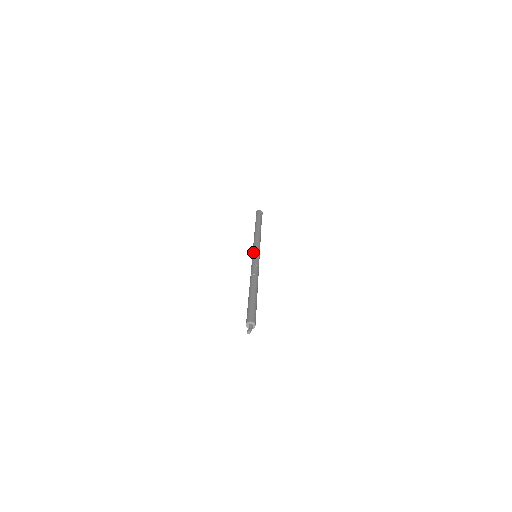
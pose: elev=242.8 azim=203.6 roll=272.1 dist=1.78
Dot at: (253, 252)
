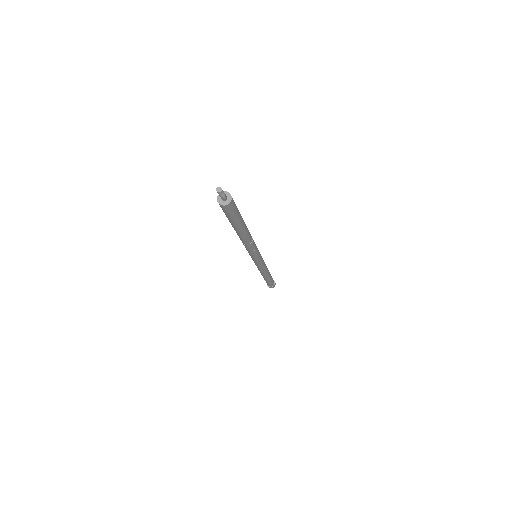
Dot at: occluded
